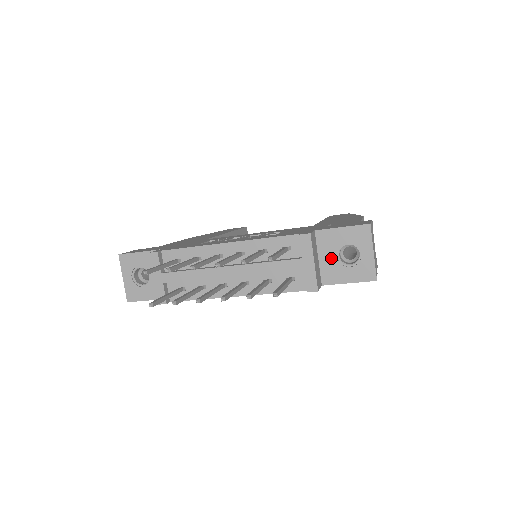
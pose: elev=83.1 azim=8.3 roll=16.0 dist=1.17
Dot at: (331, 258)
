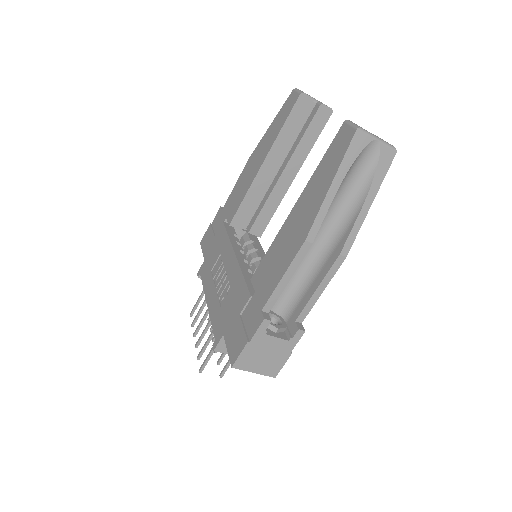
Dot at: occluded
